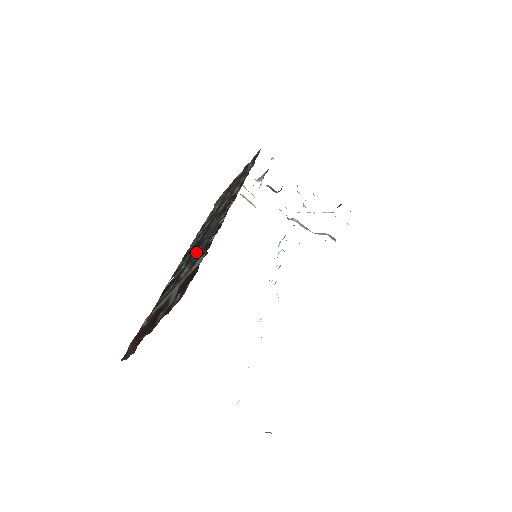
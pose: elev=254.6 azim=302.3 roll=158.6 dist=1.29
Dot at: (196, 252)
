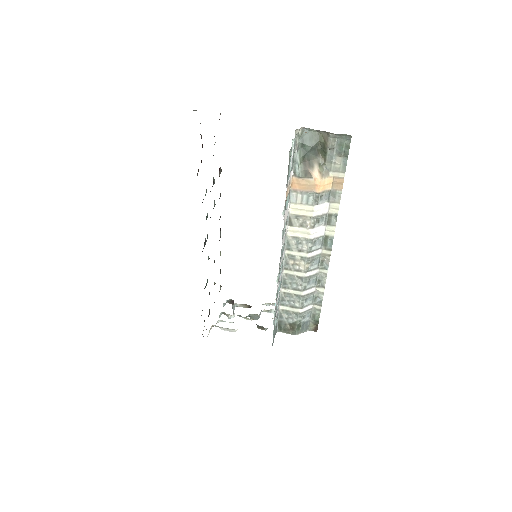
Dot at: occluded
